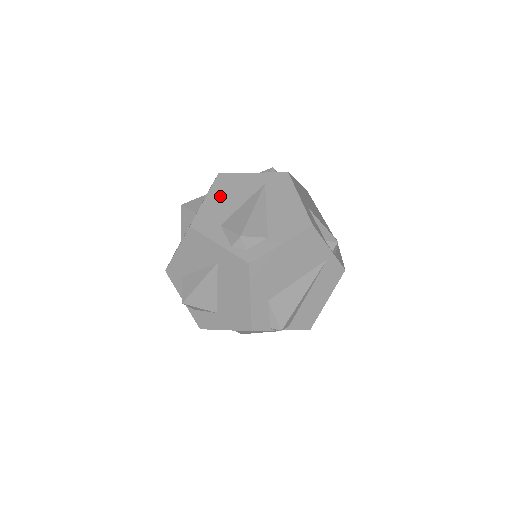
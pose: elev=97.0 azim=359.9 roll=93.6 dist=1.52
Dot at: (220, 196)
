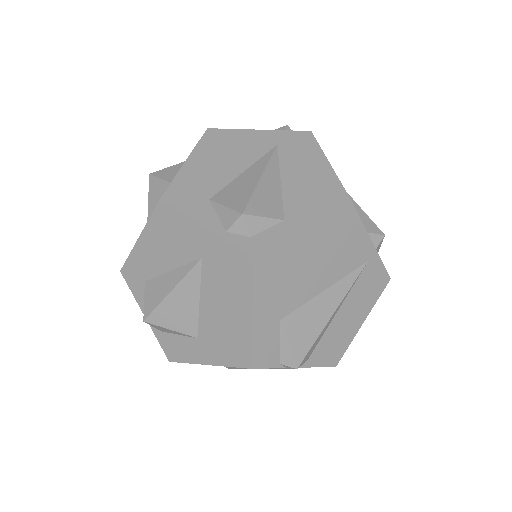
Dot at: (209, 158)
